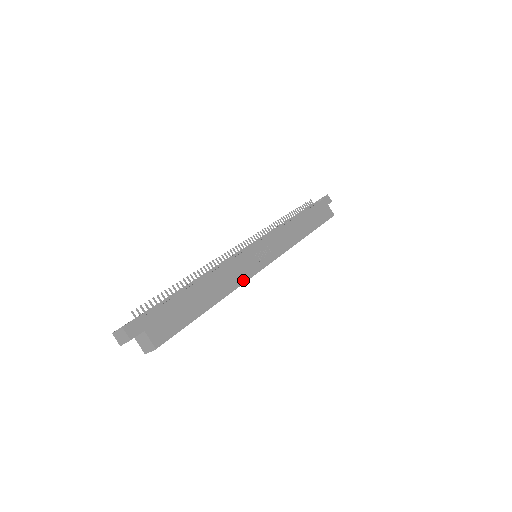
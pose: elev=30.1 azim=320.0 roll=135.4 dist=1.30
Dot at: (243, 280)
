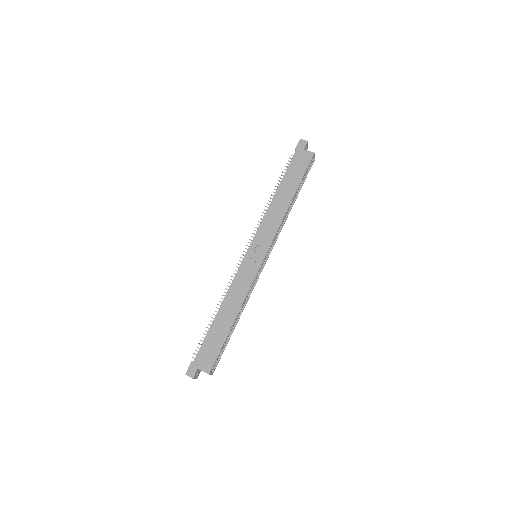
Dot at: (248, 288)
